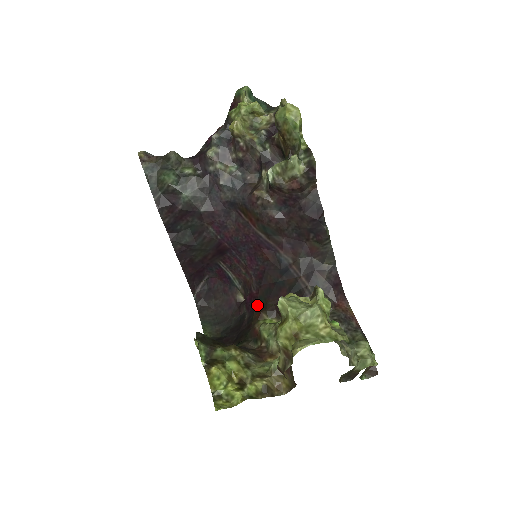
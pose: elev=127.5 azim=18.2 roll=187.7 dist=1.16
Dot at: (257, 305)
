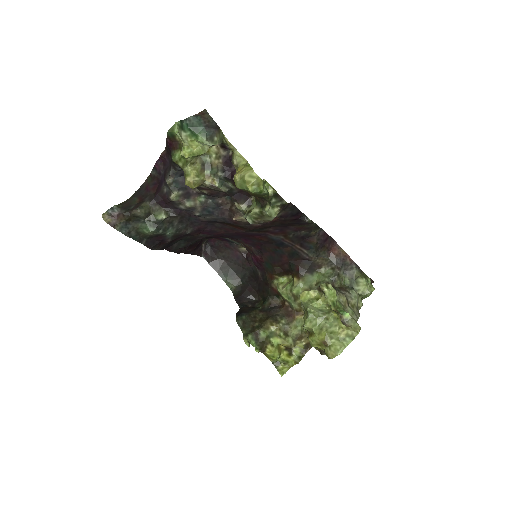
Dot at: (266, 268)
